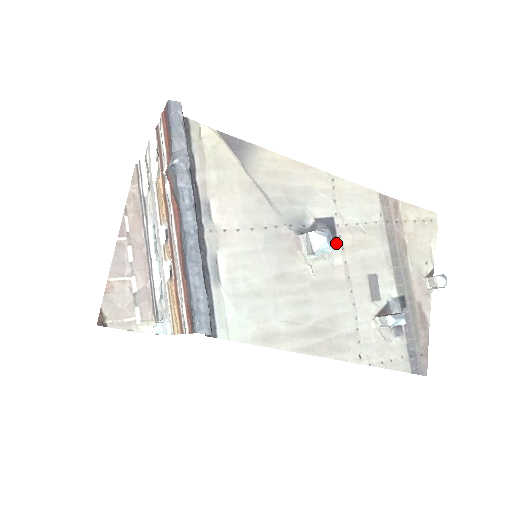
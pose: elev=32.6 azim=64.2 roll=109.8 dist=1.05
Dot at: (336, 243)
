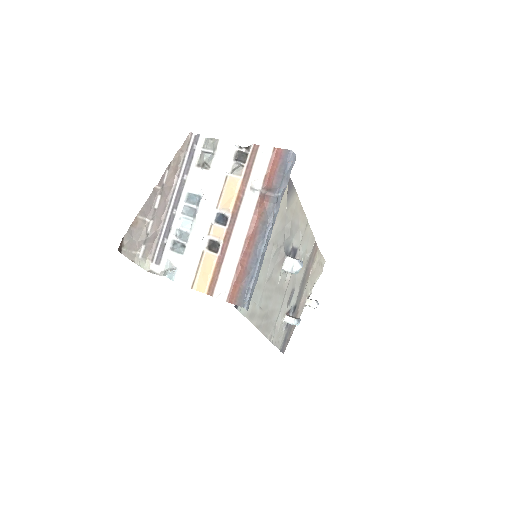
Dot at: occluded
